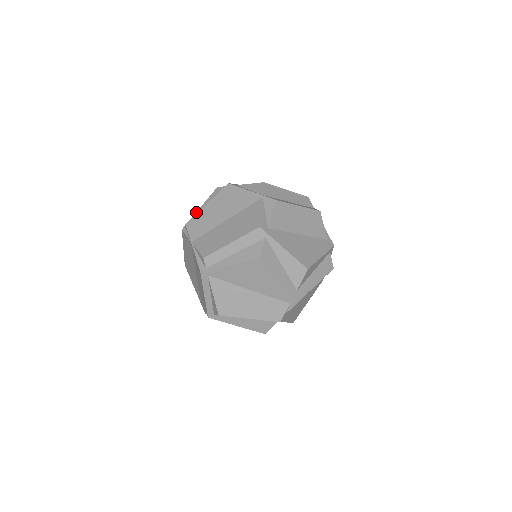
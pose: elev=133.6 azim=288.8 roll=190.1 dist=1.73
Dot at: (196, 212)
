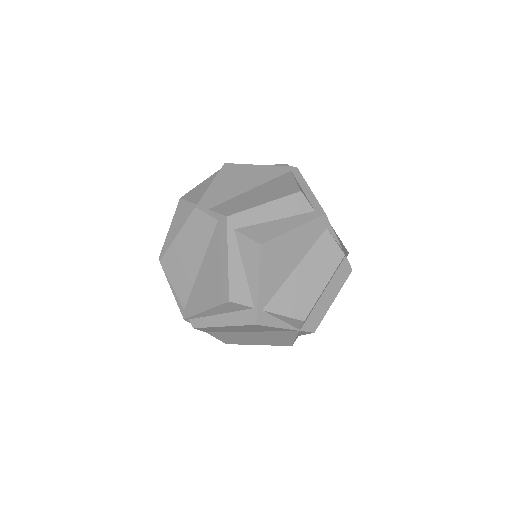
Dot at: (201, 314)
